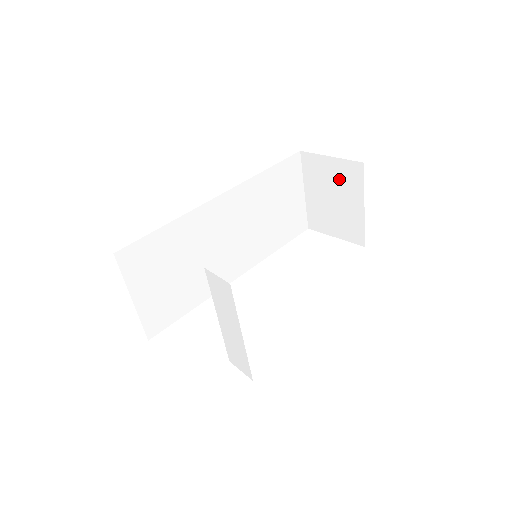
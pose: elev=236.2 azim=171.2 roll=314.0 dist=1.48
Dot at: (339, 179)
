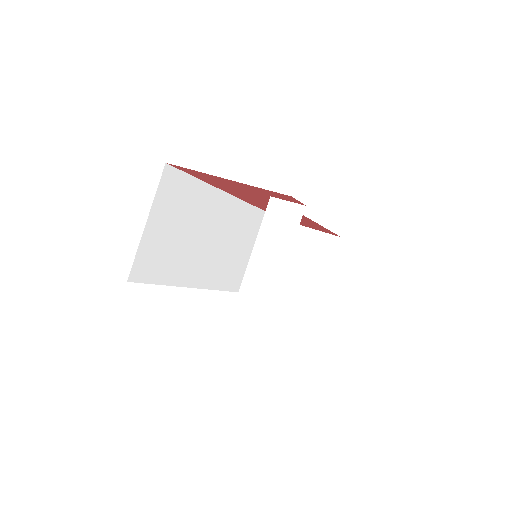
Dot at: (312, 249)
